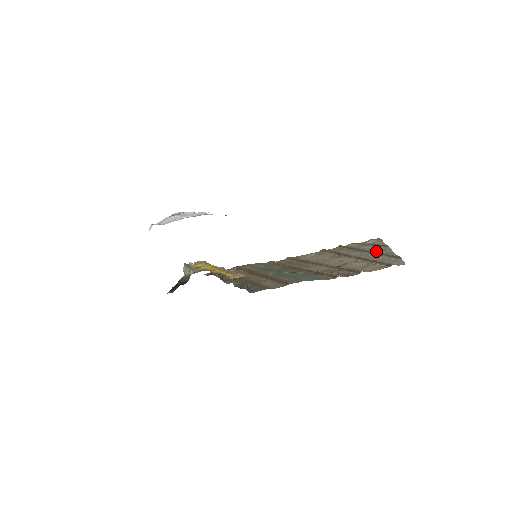
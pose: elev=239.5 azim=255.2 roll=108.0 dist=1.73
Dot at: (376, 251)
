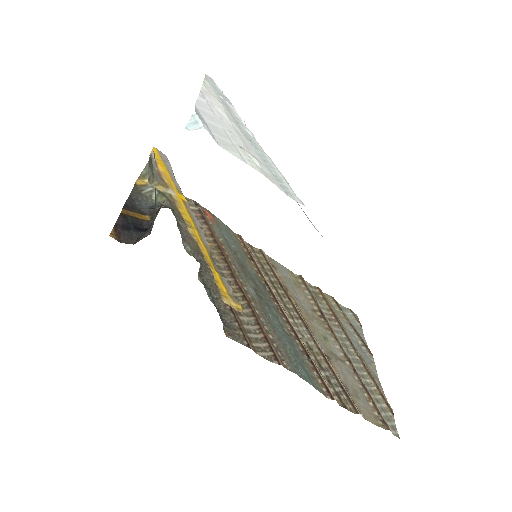
Dot at: (361, 354)
